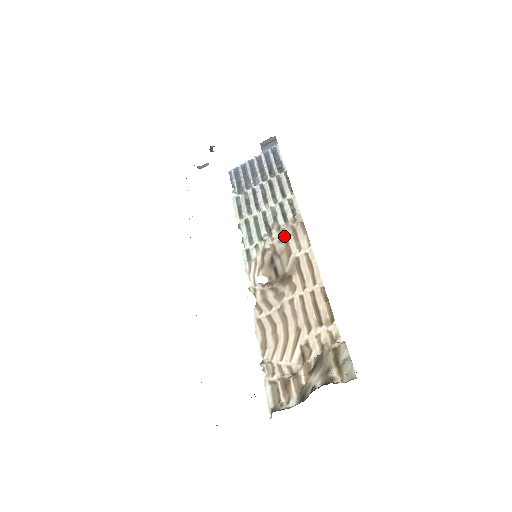
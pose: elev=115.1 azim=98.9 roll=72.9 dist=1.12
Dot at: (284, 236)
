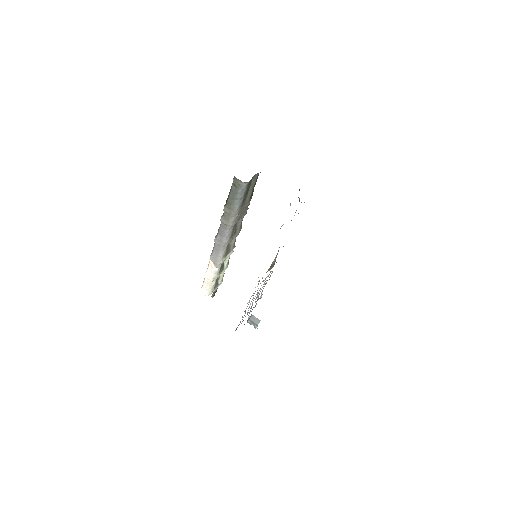
Dot at: occluded
